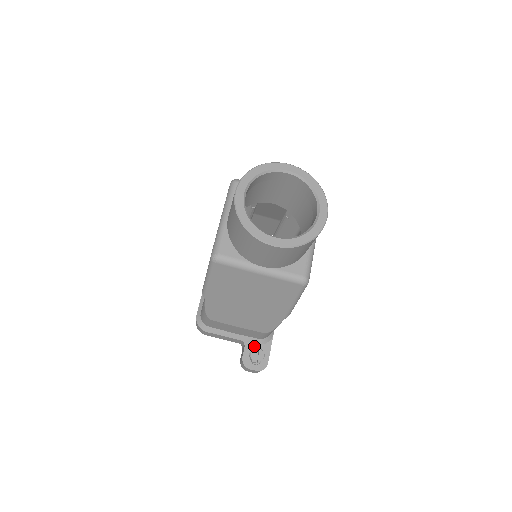
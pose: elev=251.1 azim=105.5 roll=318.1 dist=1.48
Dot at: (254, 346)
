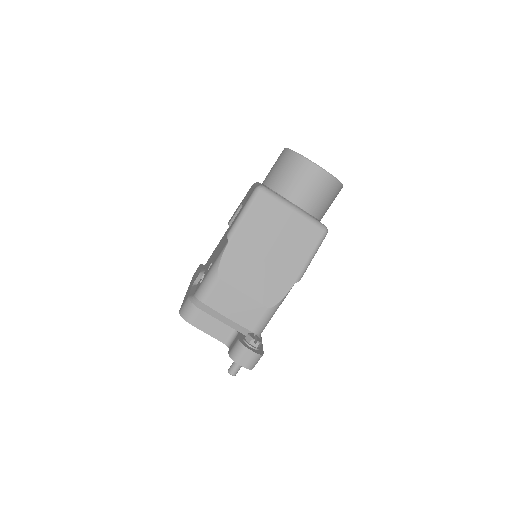
Dot at: occluded
